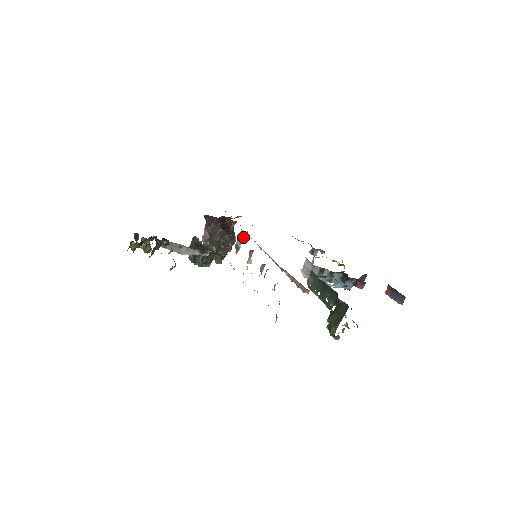
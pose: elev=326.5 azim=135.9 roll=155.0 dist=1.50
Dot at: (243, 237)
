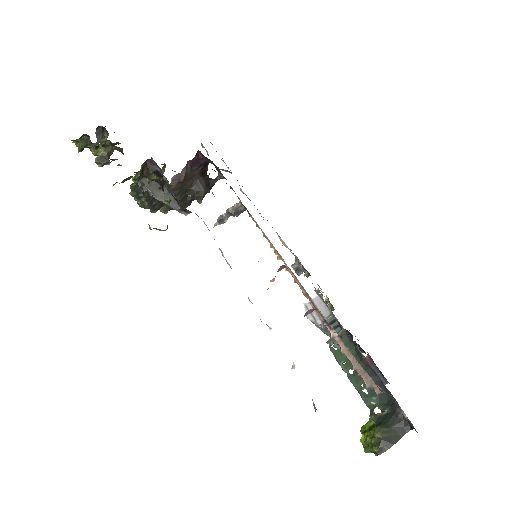
Dot at: (238, 212)
